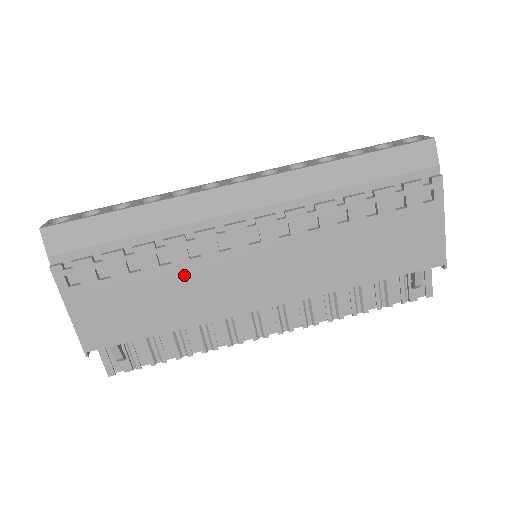
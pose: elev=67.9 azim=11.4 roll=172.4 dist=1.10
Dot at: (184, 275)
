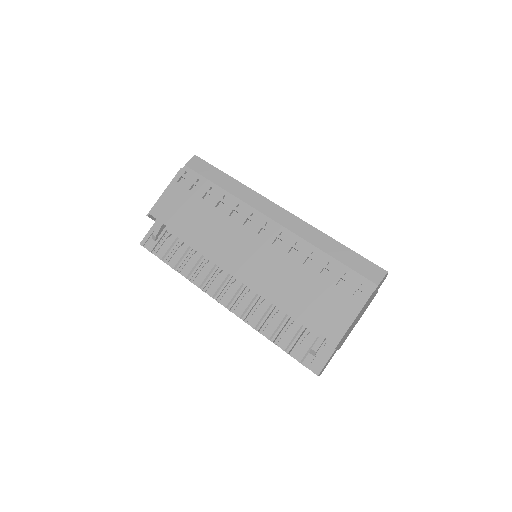
Dot at: (219, 220)
